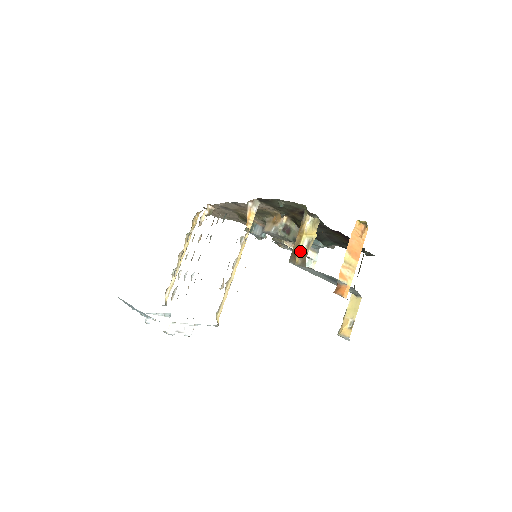
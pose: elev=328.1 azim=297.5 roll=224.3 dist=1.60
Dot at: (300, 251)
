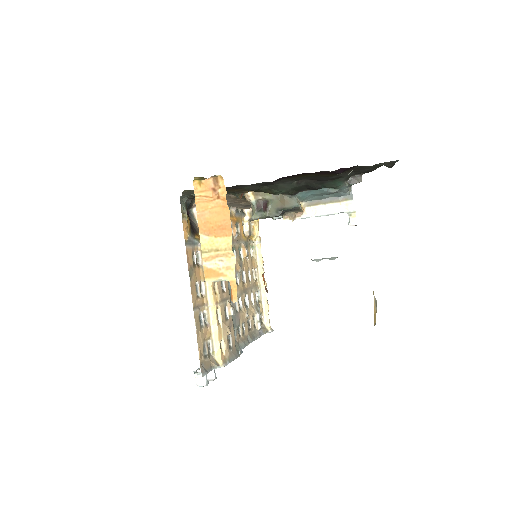
Dot at: occluded
